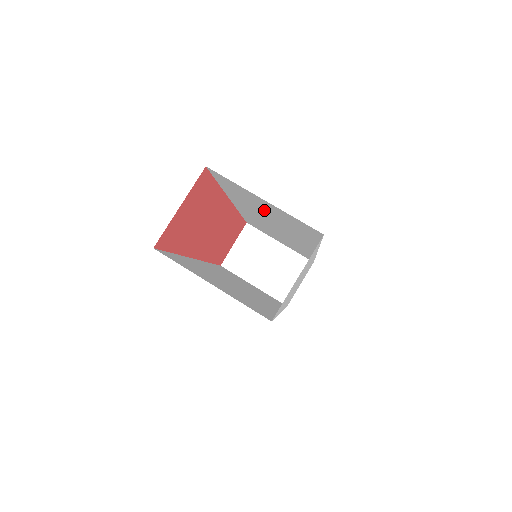
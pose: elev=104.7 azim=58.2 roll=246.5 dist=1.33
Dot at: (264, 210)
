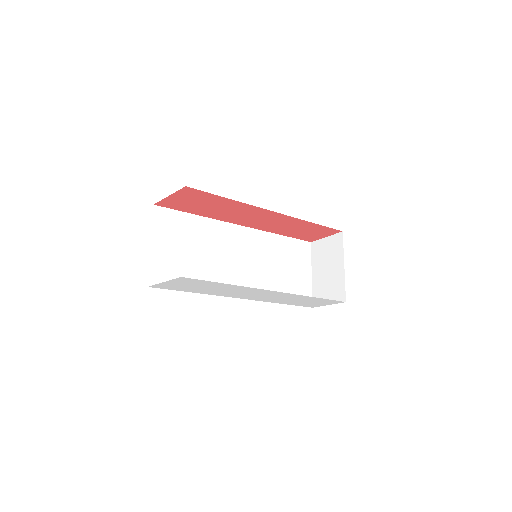
Dot at: occluded
